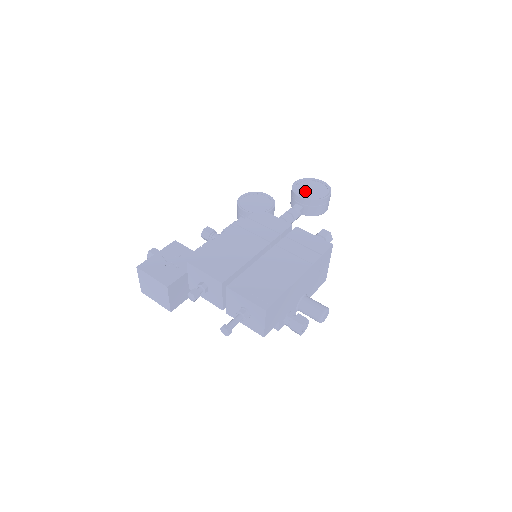
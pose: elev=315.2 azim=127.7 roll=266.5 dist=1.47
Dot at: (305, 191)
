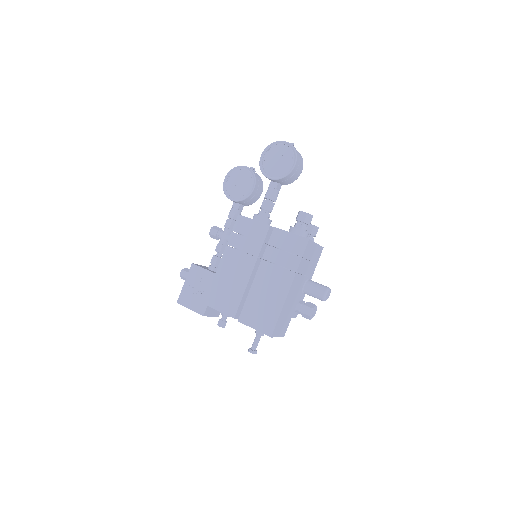
Dot at: (272, 166)
